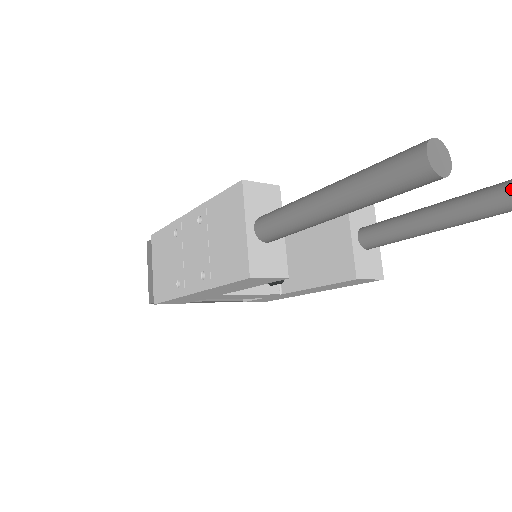
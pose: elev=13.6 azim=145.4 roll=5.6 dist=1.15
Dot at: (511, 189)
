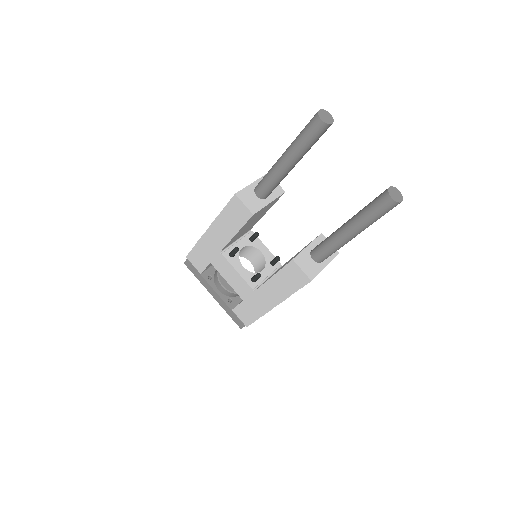
Dot at: (381, 194)
